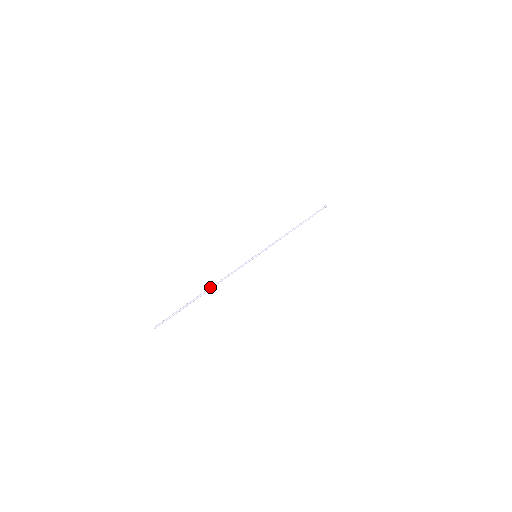
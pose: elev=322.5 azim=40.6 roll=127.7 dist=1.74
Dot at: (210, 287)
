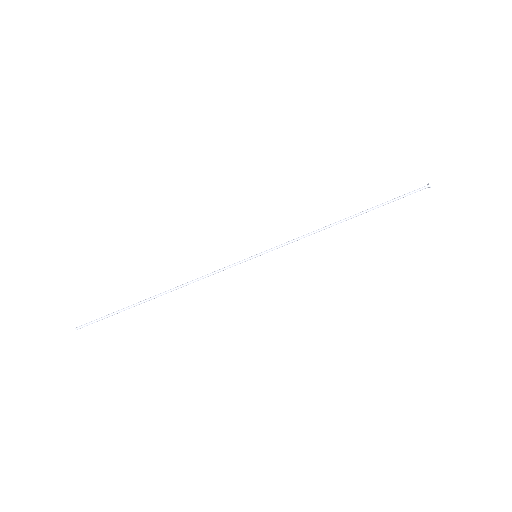
Dot at: (167, 292)
